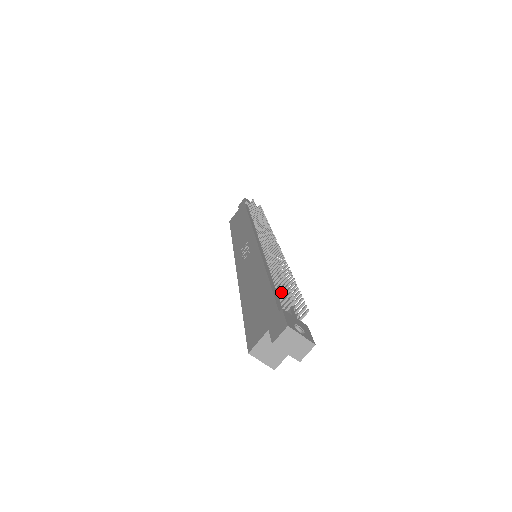
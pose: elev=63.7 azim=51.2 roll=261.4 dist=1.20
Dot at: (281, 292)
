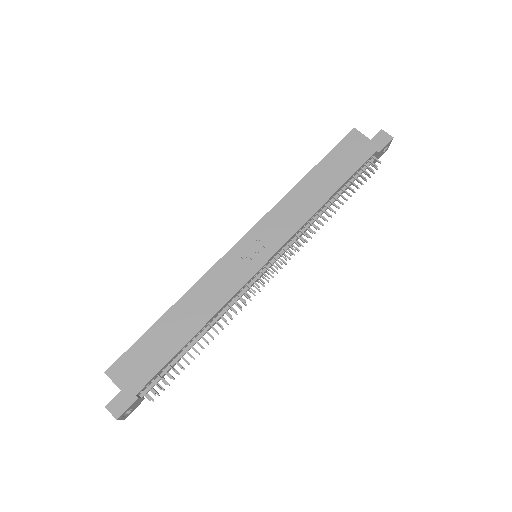
Dot at: (166, 373)
